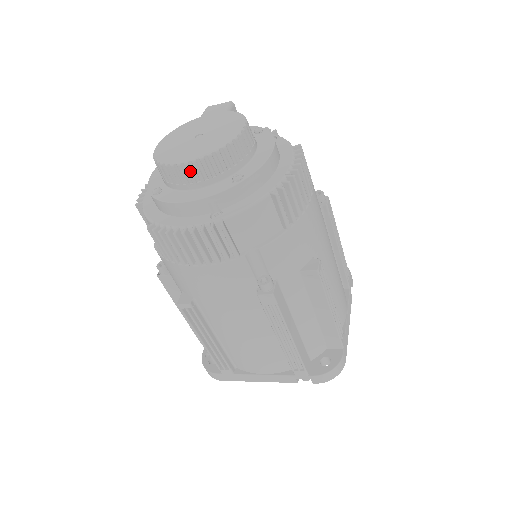
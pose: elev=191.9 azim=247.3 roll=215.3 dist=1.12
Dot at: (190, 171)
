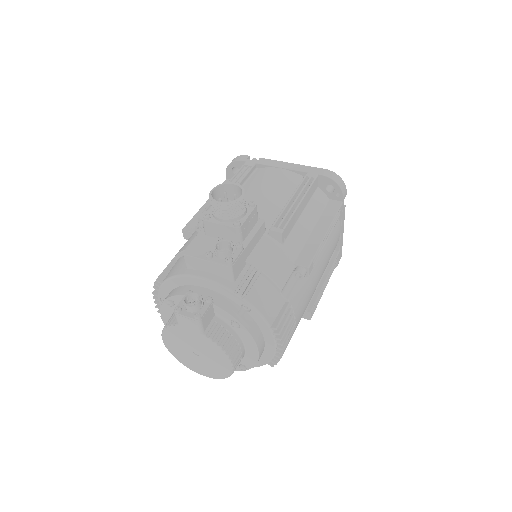
Dot at: occluded
